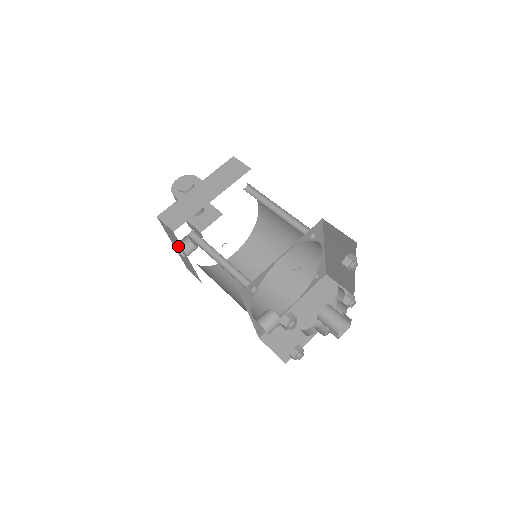
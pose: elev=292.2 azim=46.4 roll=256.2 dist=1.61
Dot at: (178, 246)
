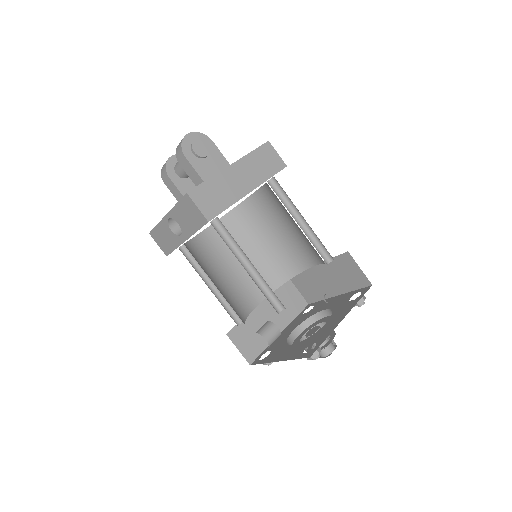
Dot at: (183, 225)
